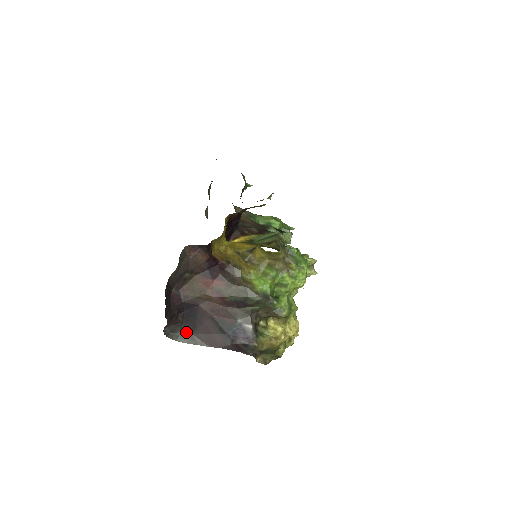
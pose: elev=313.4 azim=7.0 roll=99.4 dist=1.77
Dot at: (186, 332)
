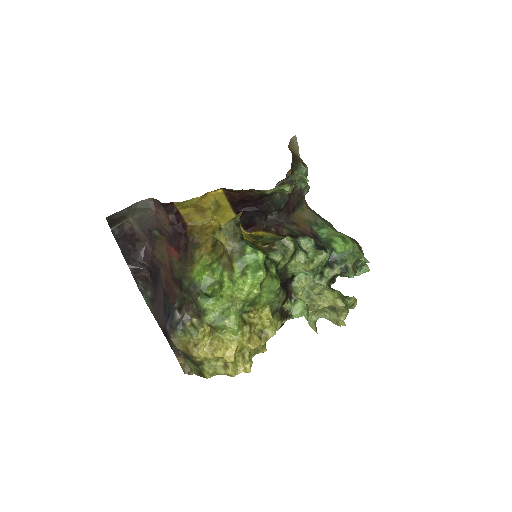
Dot at: (152, 295)
